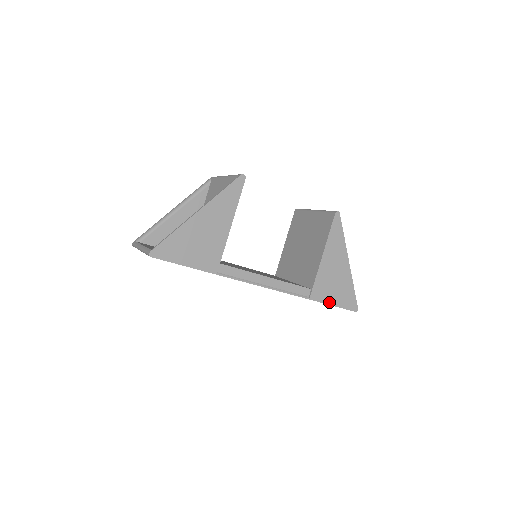
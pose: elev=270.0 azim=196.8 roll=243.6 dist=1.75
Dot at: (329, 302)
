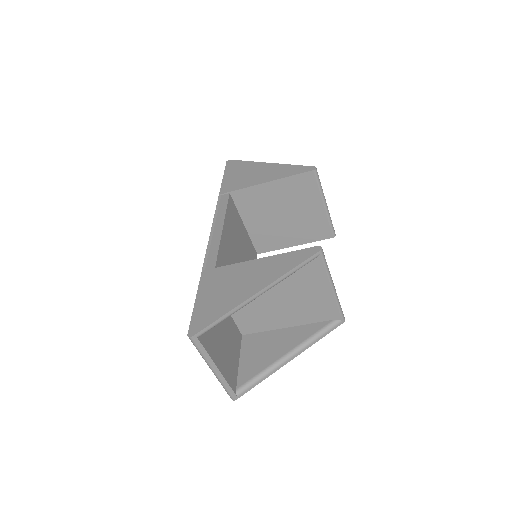
Dot at: occluded
